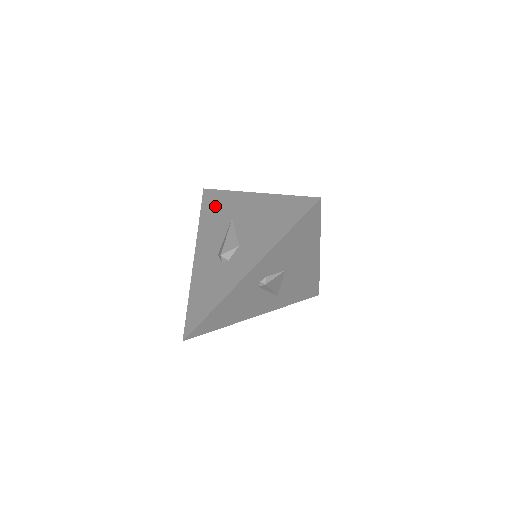
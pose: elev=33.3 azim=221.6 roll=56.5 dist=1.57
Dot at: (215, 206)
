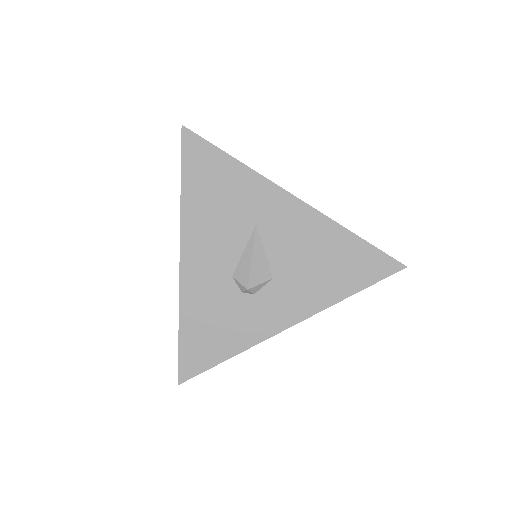
Dot at: (217, 181)
